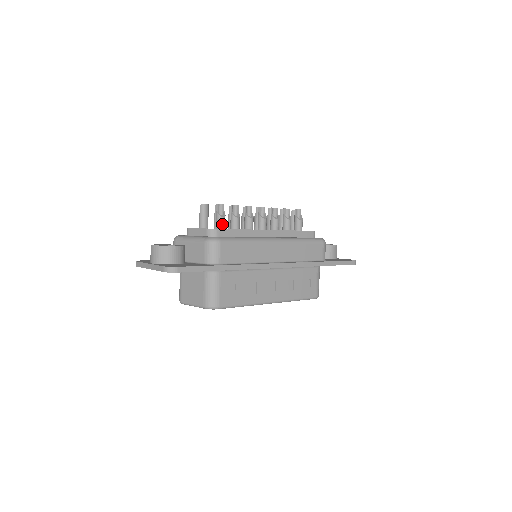
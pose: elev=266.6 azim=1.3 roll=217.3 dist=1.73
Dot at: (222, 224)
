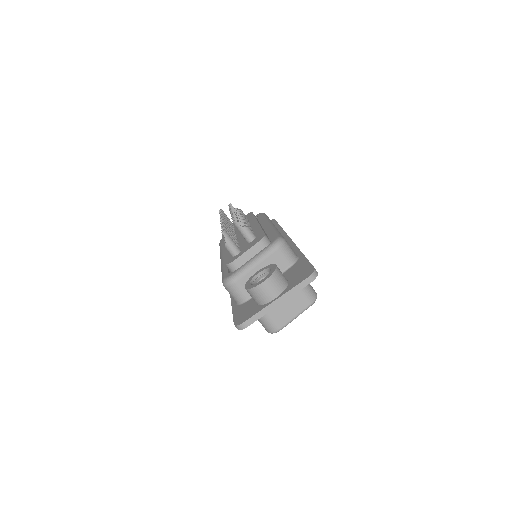
Dot at: (253, 233)
